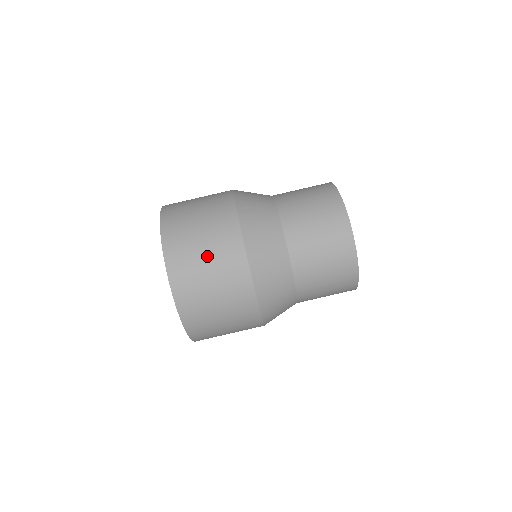
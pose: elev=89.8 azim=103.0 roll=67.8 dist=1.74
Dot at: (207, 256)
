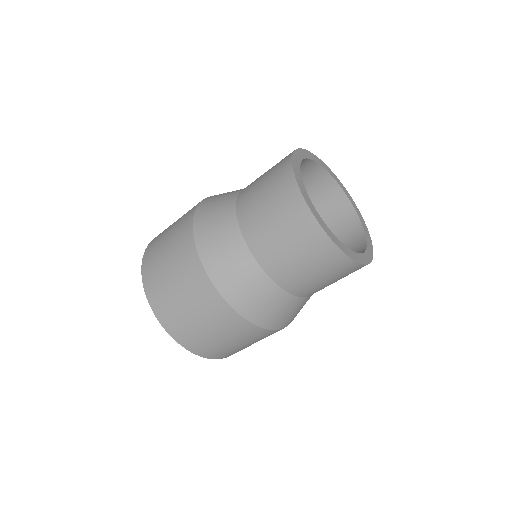
Dot at: (238, 344)
